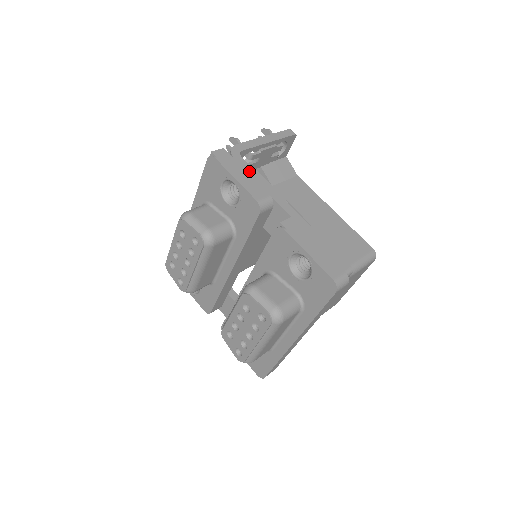
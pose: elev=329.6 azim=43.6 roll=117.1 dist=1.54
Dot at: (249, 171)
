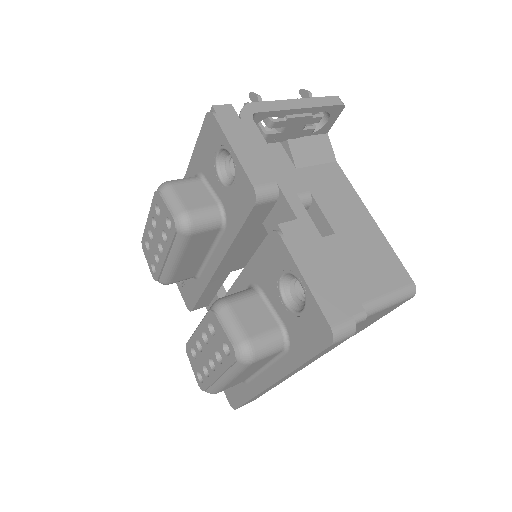
Dot at: (257, 142)
